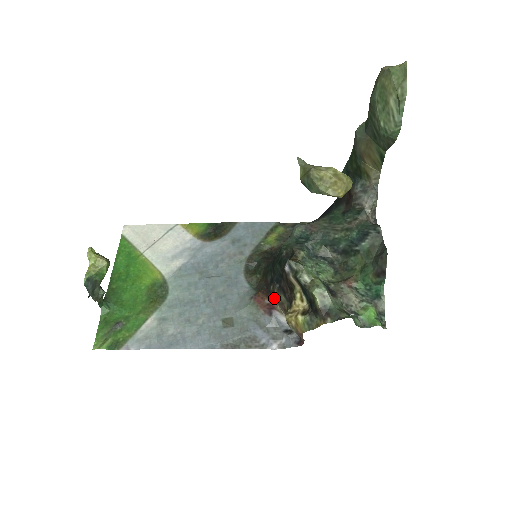
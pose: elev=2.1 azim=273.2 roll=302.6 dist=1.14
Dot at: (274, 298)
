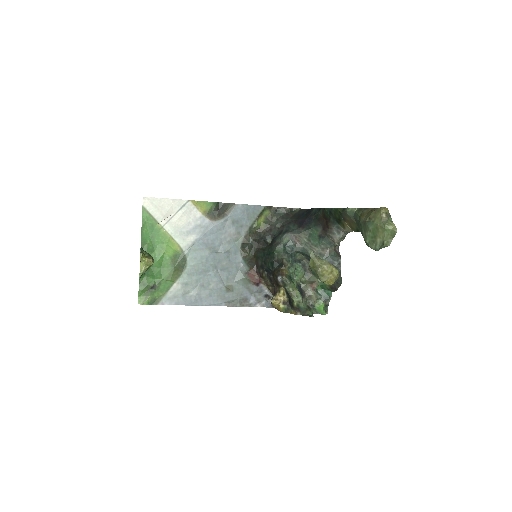
Dot at: (262, 277)
